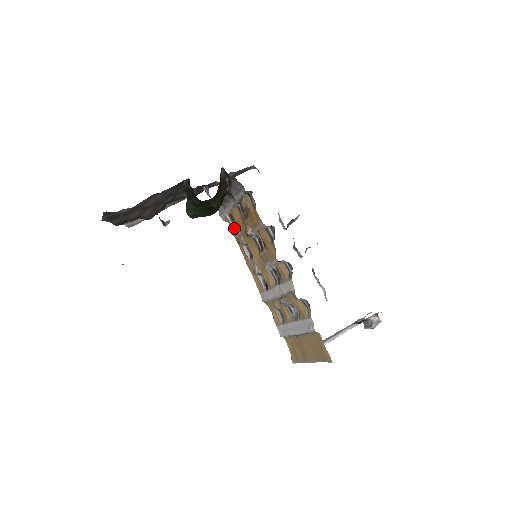
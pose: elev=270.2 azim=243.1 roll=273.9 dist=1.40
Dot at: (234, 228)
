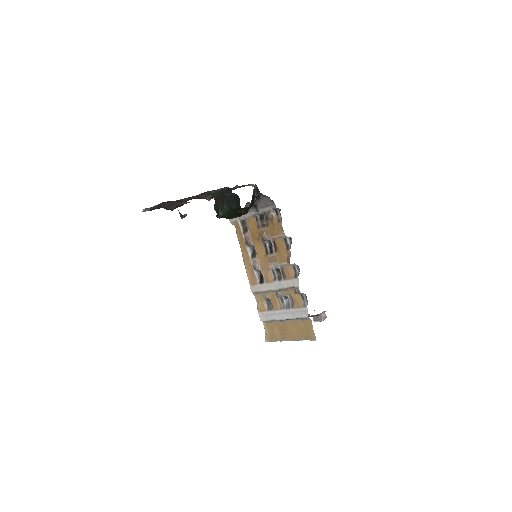
Dot at: (243, 231)
